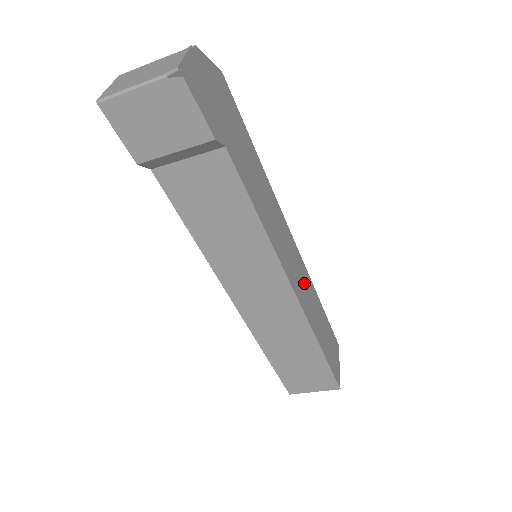
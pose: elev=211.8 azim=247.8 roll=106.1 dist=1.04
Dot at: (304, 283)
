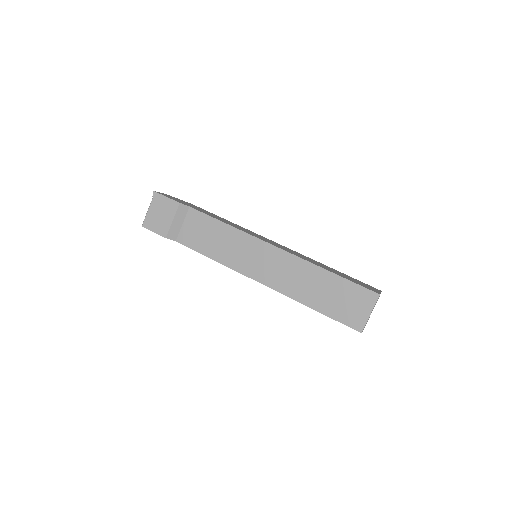
Dot at: occluded
